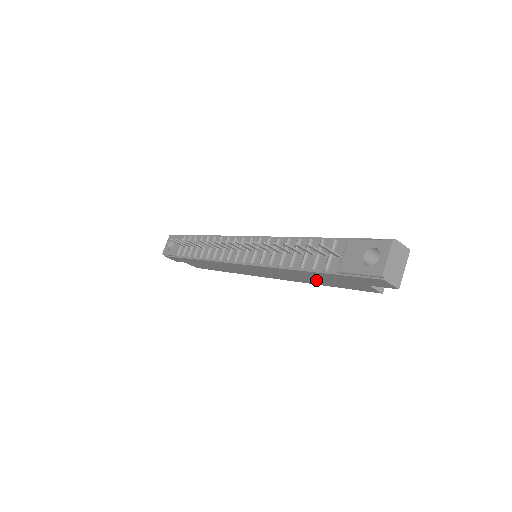
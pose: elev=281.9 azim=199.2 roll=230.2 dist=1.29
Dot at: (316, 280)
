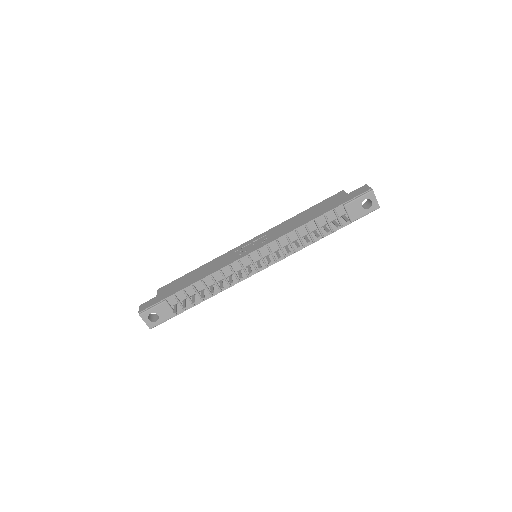
Dot at: occluded
